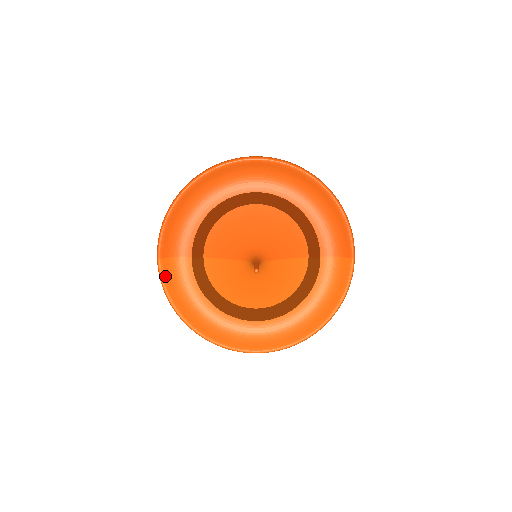
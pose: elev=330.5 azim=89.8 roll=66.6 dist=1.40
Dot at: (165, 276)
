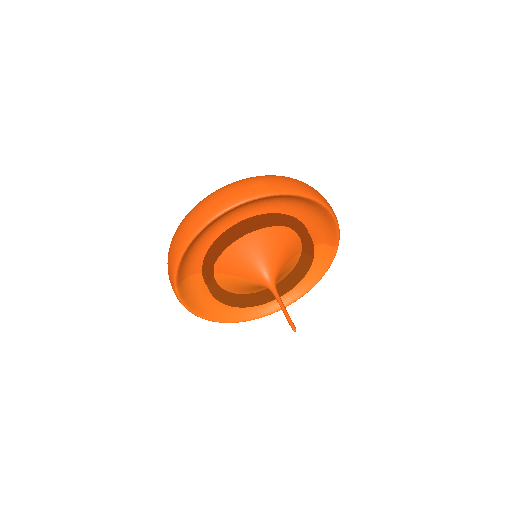
Dot at: (182, 296)
